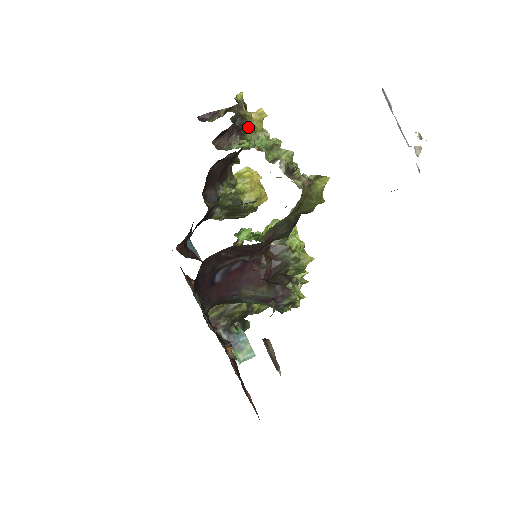
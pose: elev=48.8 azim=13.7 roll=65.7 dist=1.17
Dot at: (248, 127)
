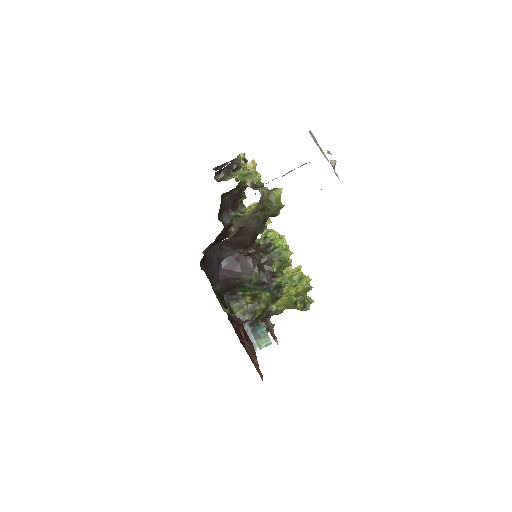
Dot at: occluded
